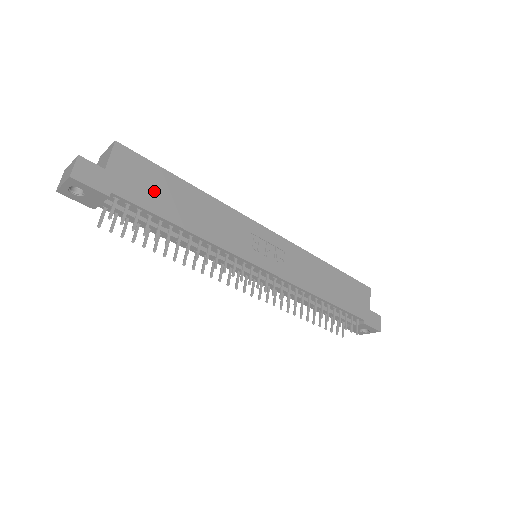
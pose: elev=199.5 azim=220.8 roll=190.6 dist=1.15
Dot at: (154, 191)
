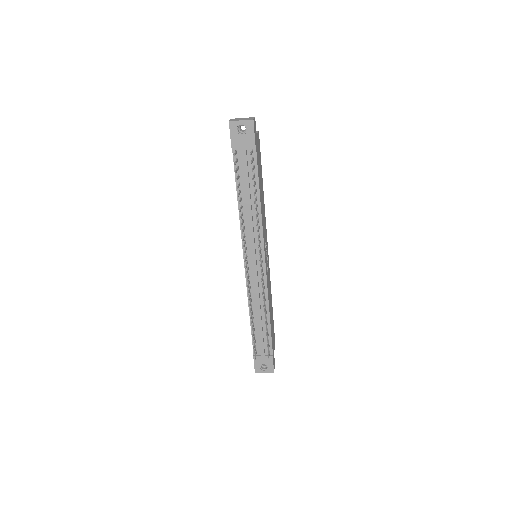
Dot at: (259, 167)
